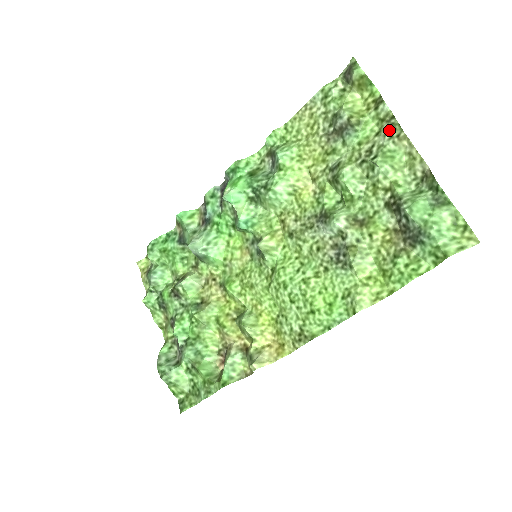
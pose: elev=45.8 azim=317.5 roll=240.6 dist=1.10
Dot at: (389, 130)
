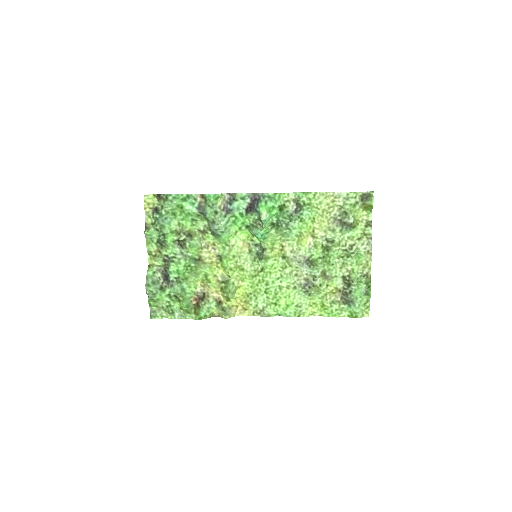
Dot at: (366, 244)
